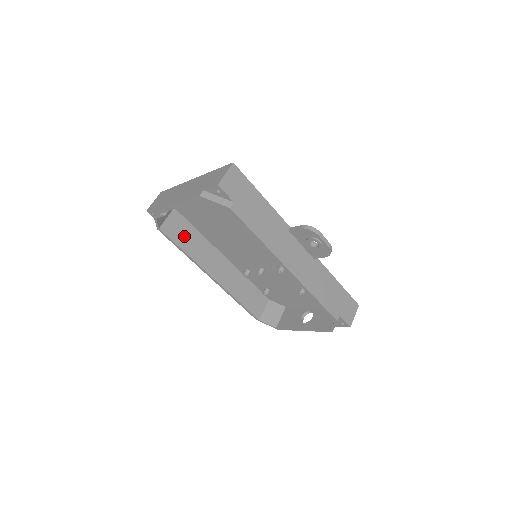
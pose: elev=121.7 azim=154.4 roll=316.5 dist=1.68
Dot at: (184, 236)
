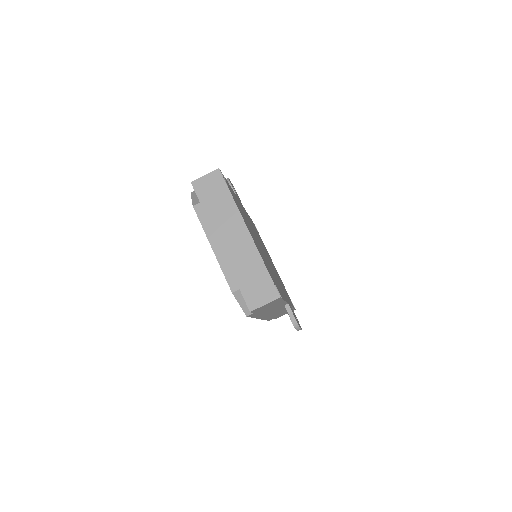
Dot at: occluded
